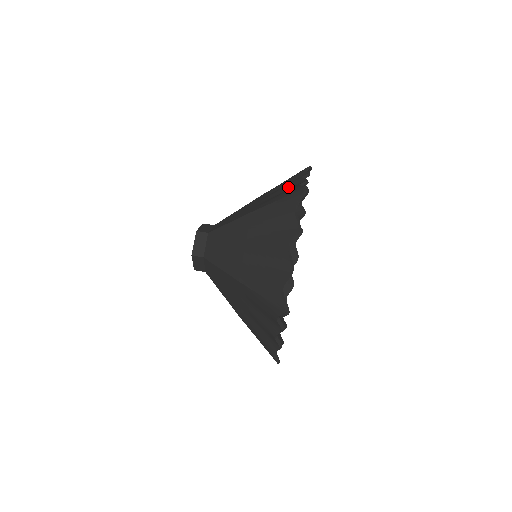
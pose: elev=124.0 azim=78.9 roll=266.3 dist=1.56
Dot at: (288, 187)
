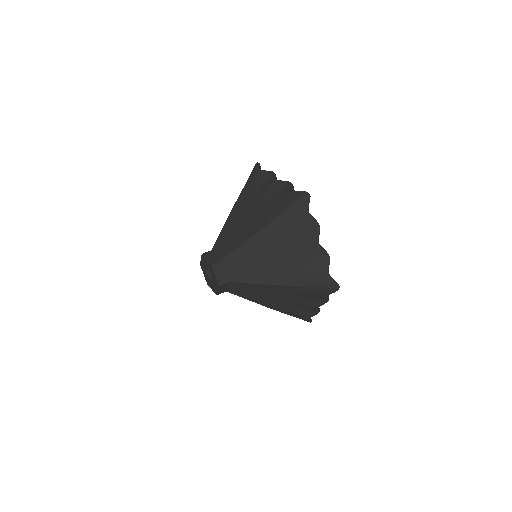
Dot at: (273, 193)
